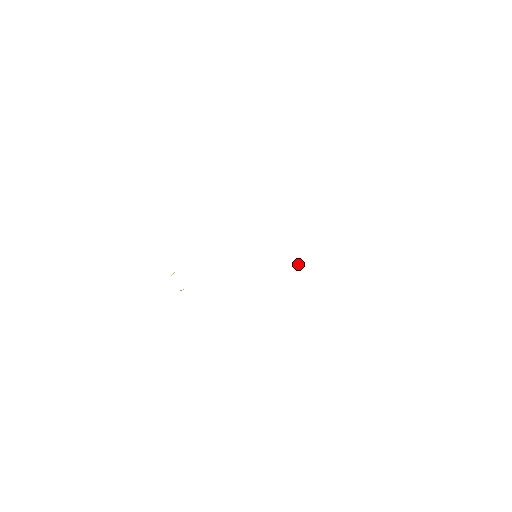
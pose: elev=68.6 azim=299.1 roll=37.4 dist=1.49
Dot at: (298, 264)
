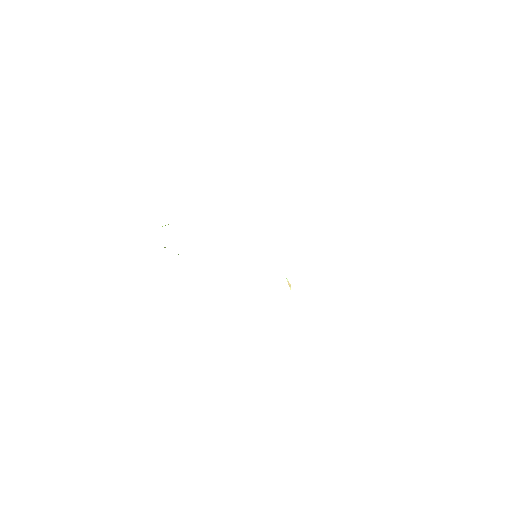
Dot at: (289, 285)
